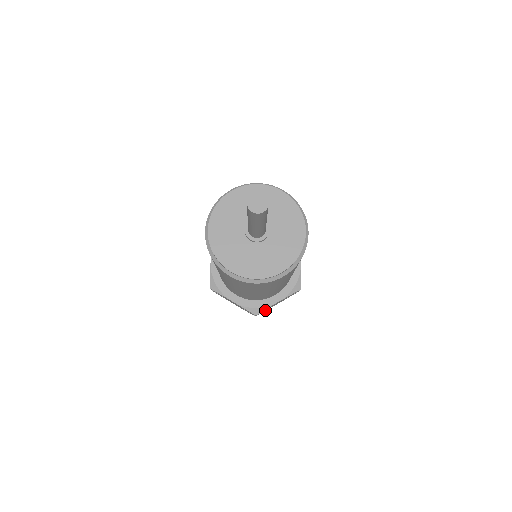
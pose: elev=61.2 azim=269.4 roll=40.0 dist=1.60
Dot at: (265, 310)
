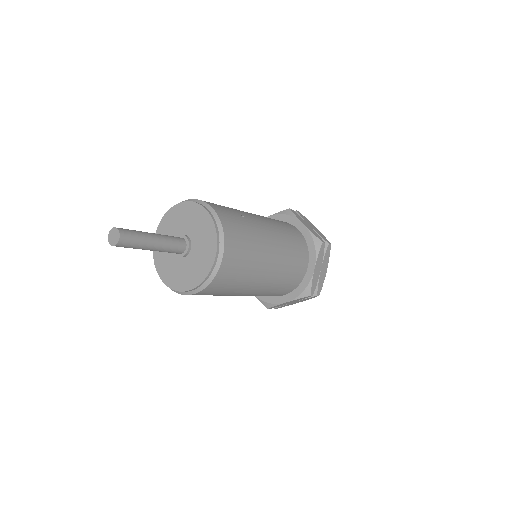
Dot at: (321, 284)
